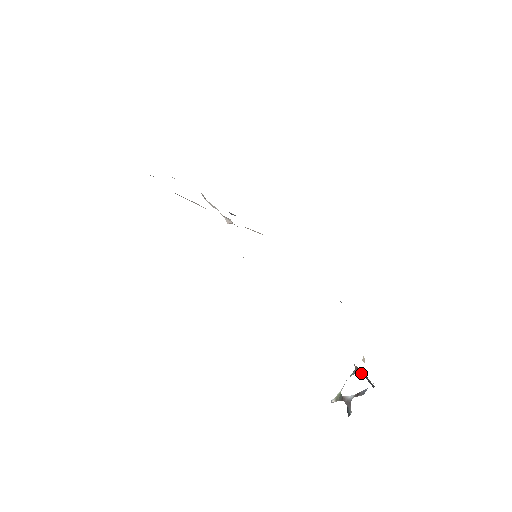
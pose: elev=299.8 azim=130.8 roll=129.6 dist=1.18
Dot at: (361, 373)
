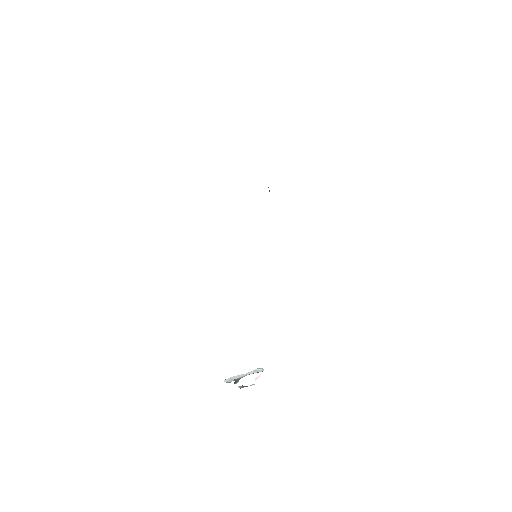
Dot at: occluded
